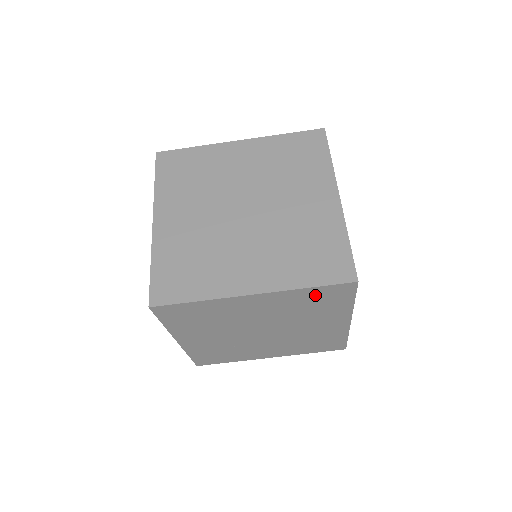
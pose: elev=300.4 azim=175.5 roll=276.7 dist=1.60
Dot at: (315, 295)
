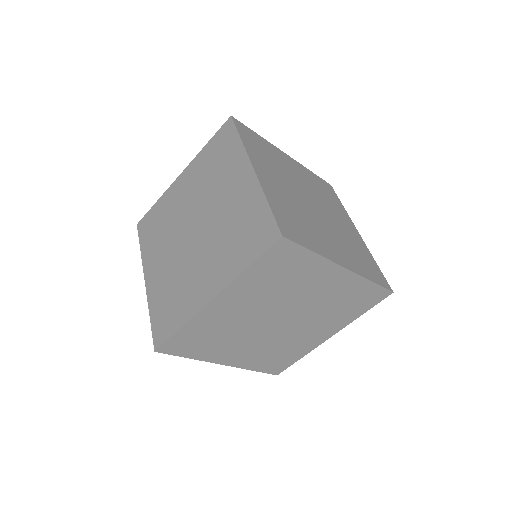
Dot at: (266, 269)
